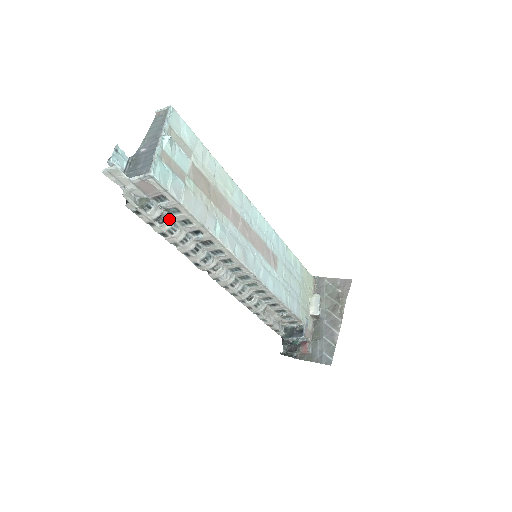
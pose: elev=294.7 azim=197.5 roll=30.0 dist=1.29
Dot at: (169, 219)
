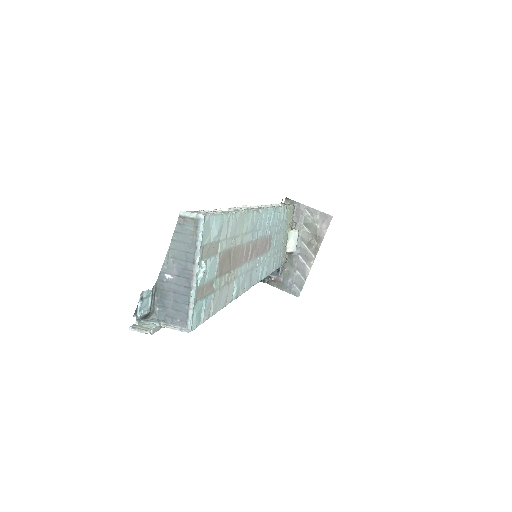
Dot at: occluded
